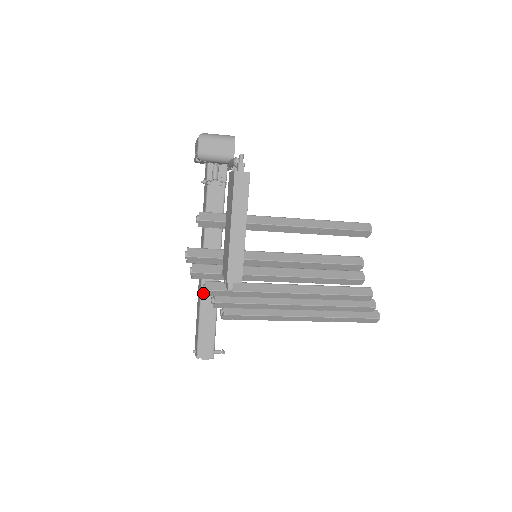
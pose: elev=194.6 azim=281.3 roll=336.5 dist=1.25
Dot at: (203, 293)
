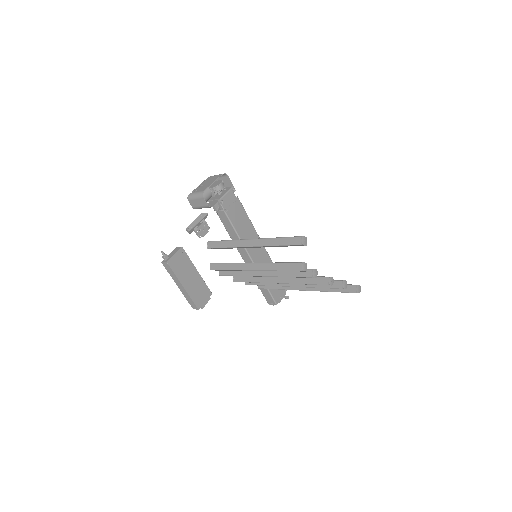
Dot at: occluded
